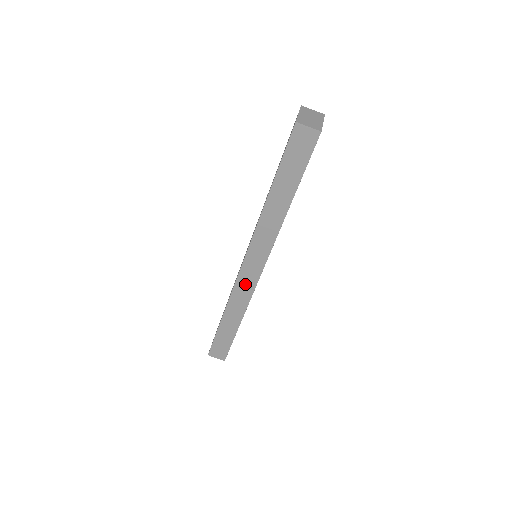
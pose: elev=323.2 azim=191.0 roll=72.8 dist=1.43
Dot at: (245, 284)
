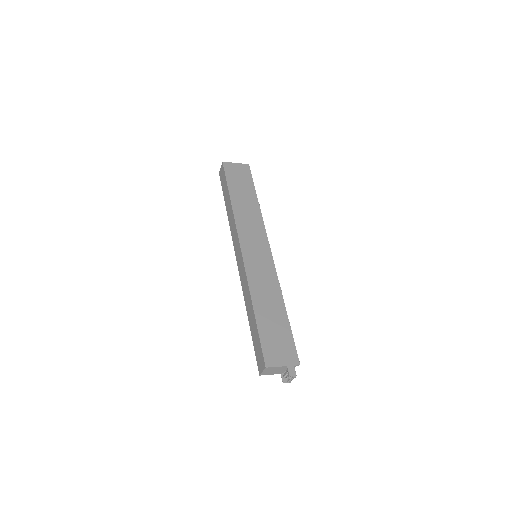
Dot at: (242, 270)
